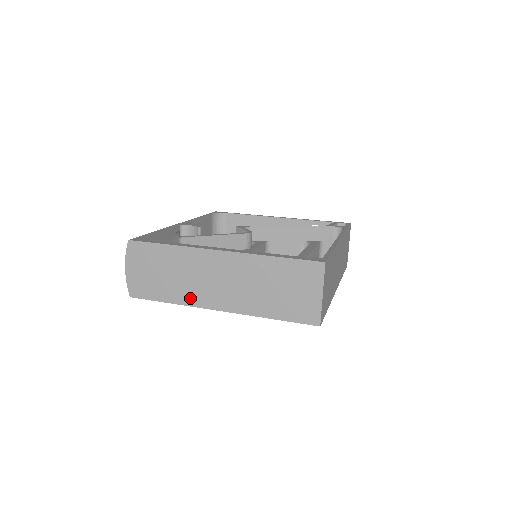
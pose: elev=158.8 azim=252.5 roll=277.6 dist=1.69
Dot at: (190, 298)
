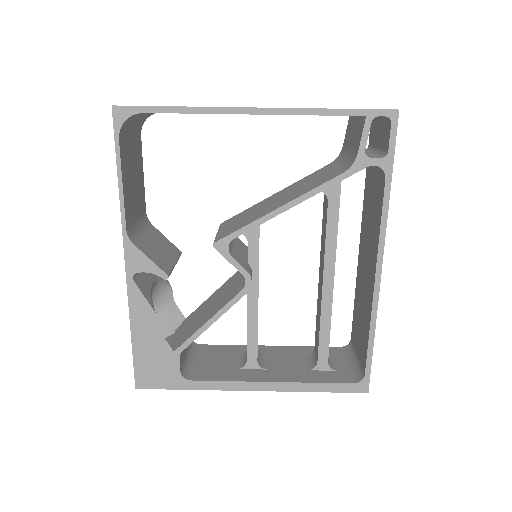
Dot at: occluded
